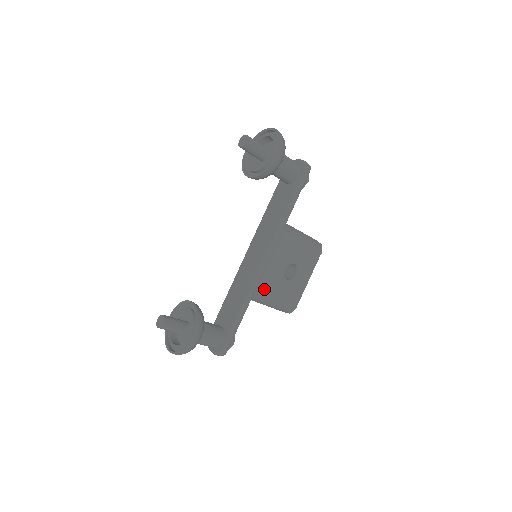
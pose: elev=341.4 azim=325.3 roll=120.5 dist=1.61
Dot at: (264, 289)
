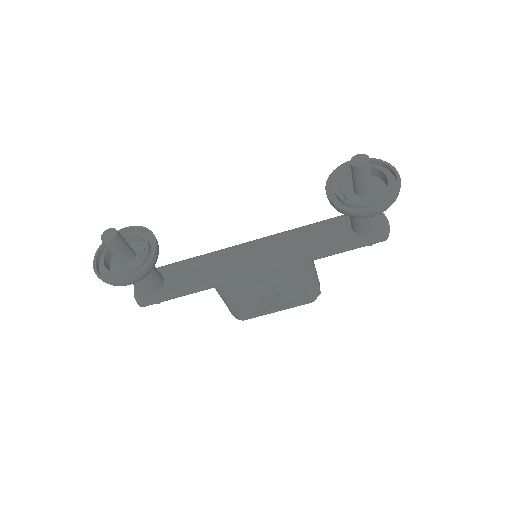
Dot at: (232, 290)
